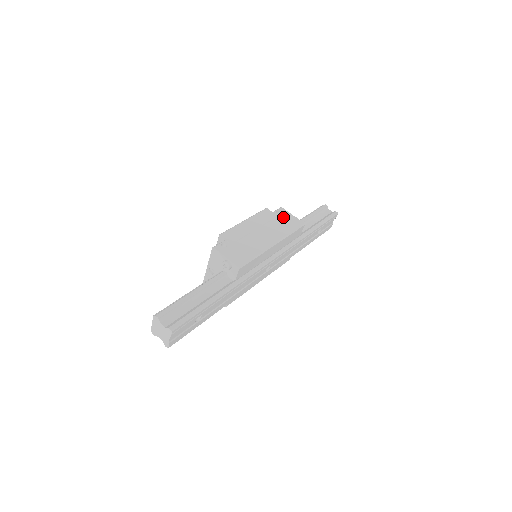
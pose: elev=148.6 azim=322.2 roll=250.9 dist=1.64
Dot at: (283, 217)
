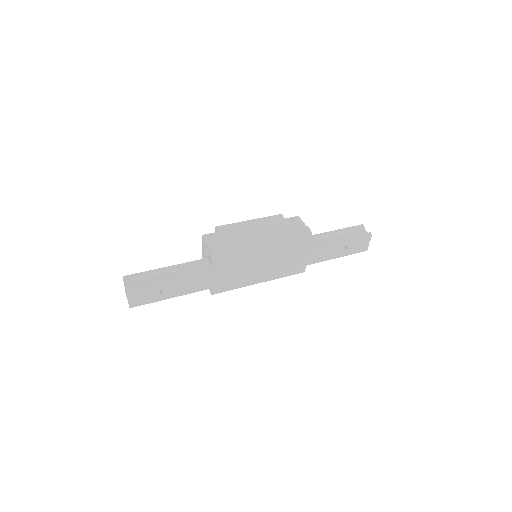
Dot at: (293, 224)
